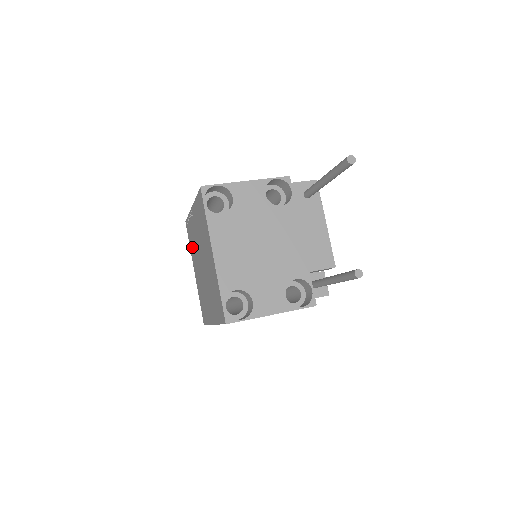
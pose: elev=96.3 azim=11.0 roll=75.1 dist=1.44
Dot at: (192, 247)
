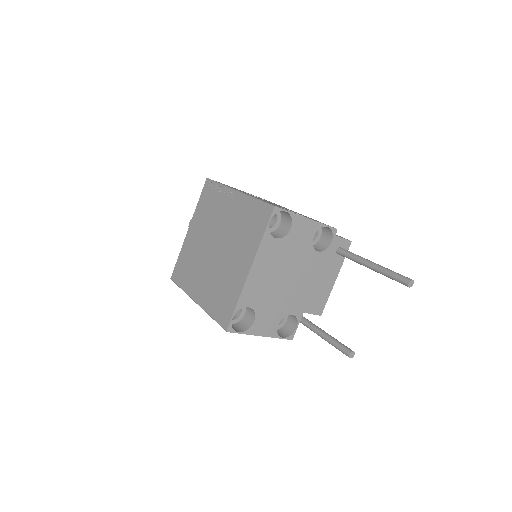
Dot at: (203, 211)
